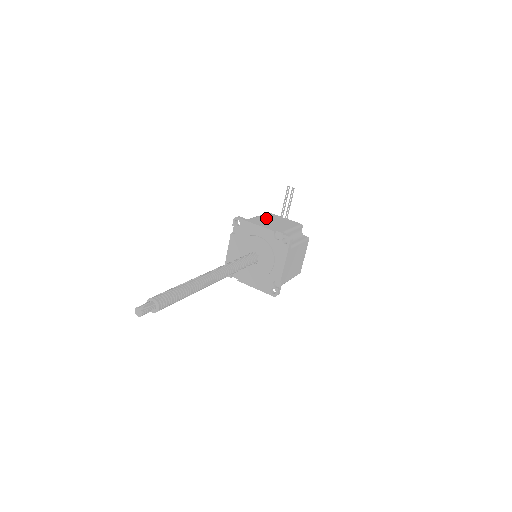
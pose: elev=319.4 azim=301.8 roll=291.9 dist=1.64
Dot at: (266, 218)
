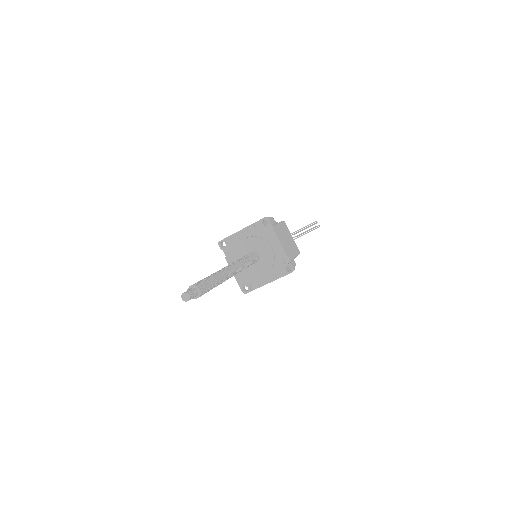
Dot at: (283, 231)
